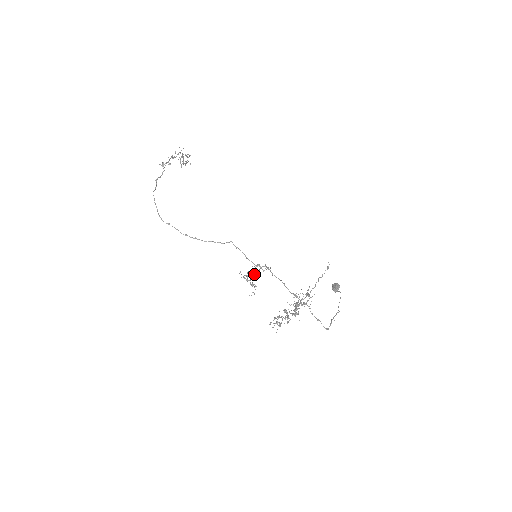
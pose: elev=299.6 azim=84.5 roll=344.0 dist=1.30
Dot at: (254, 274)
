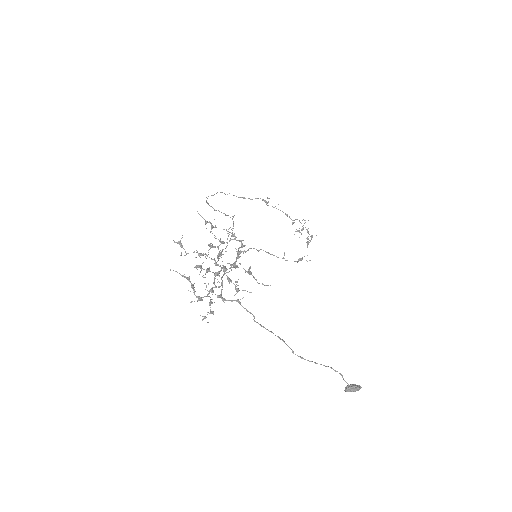
Dot at: (223, 242)
